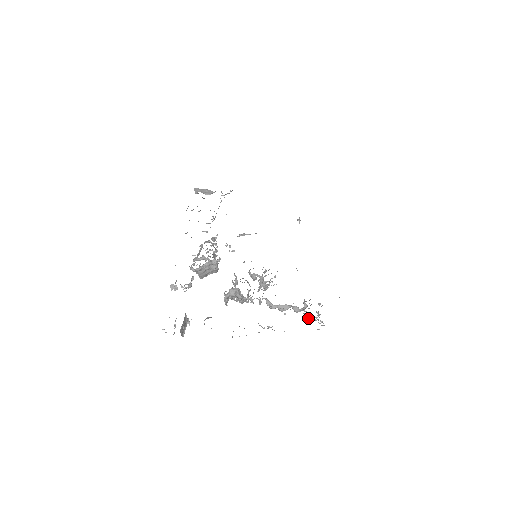
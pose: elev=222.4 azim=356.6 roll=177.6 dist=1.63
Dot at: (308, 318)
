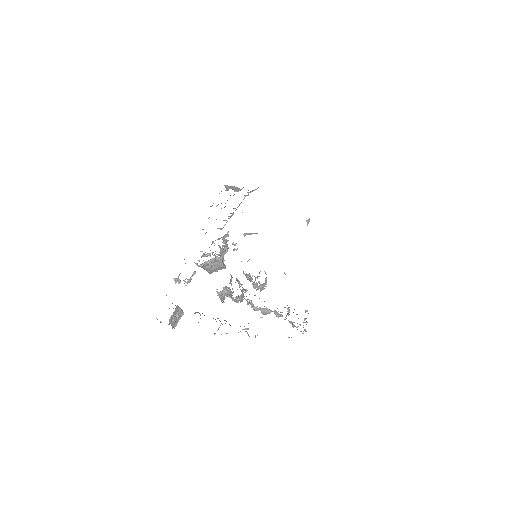
Dot at: occluded
